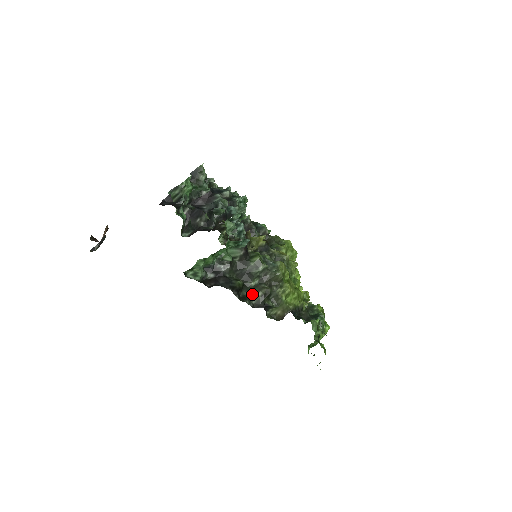
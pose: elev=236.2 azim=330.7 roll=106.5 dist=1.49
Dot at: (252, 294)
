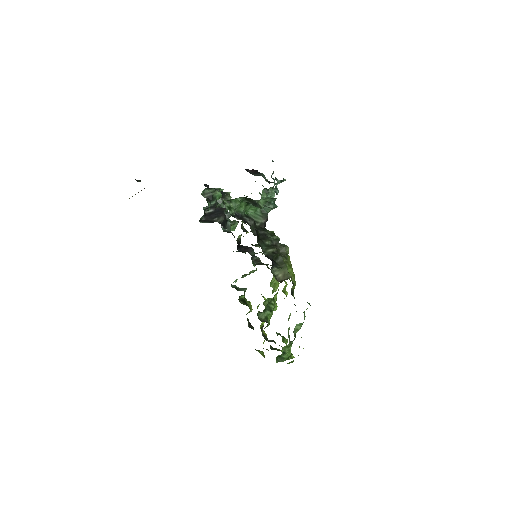
Dot at: (264, 249)
